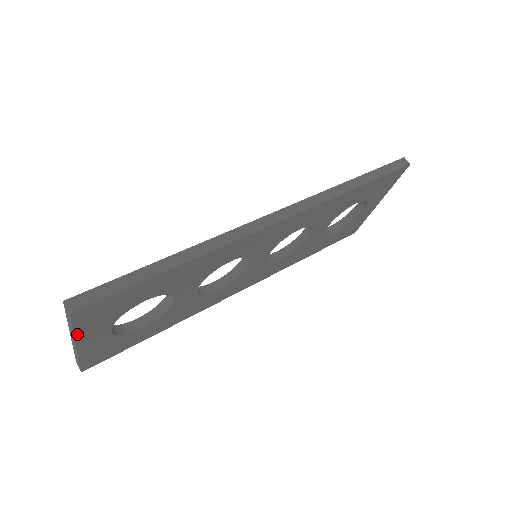
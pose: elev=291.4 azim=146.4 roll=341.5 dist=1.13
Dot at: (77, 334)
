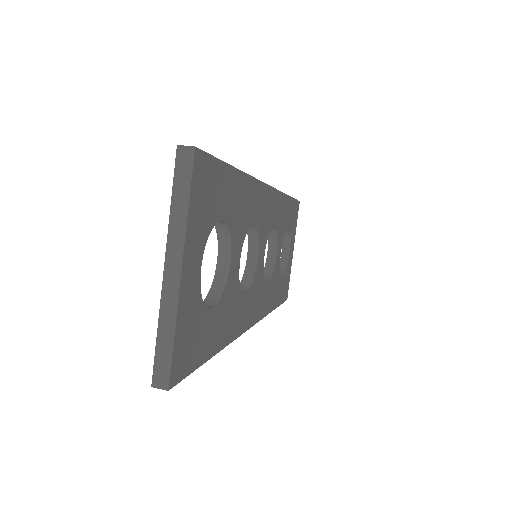
Dot at: (188, 224)
